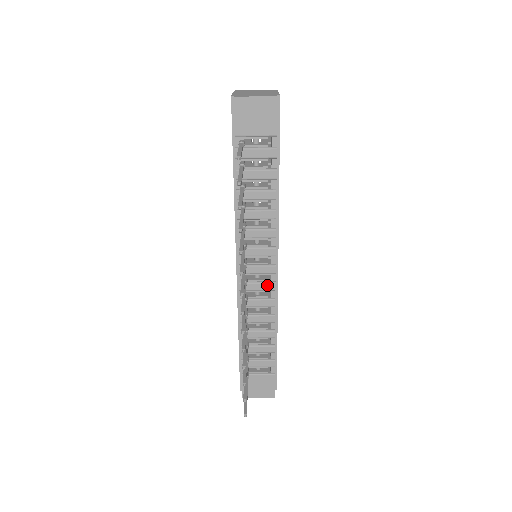
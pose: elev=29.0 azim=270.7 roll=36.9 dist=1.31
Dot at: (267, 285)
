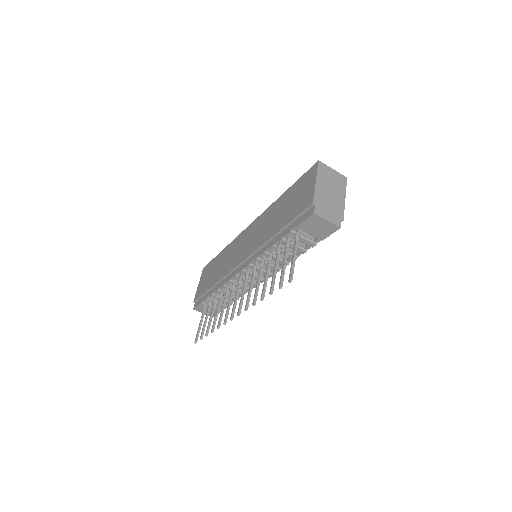
Dot at: occluded
